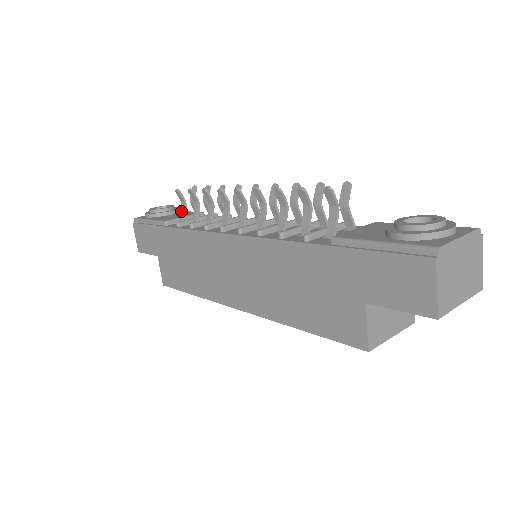
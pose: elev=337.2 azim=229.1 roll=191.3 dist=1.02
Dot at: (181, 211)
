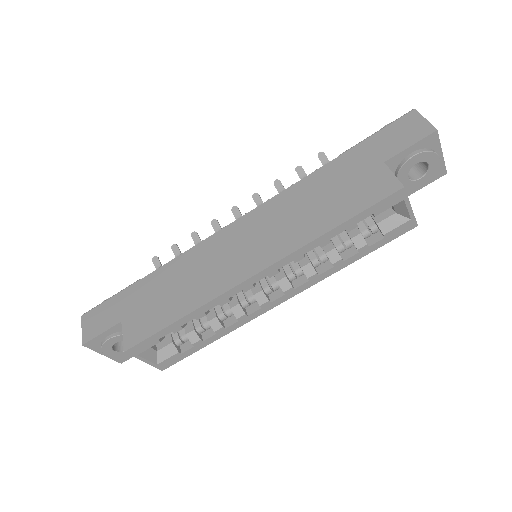
Dot at: occluded
